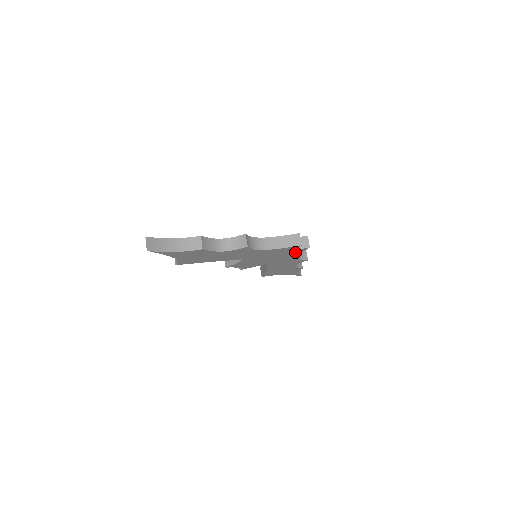
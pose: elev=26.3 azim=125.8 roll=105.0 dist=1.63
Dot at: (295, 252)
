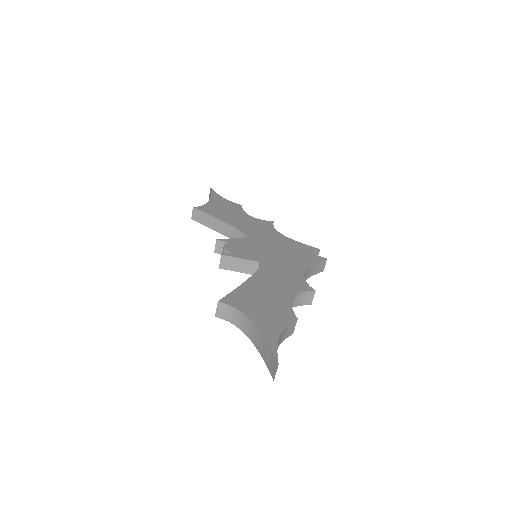
Dot at: occluded
